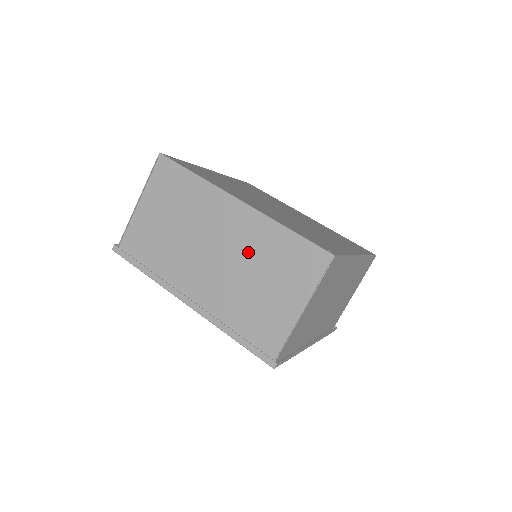
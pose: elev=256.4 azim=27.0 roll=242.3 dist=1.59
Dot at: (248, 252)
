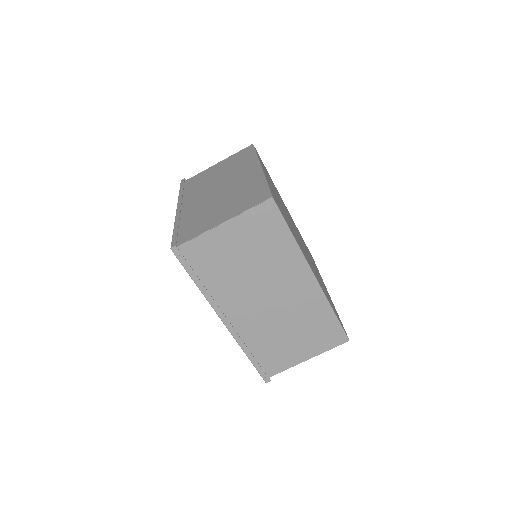
Dot at: (235, 190)
